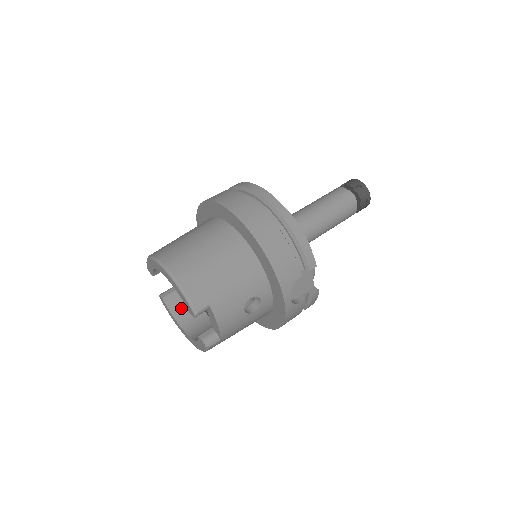
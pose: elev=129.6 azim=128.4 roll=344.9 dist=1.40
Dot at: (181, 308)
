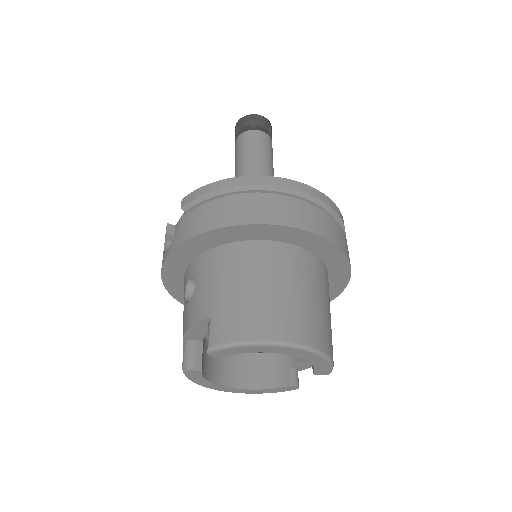
Dot at: (208, 365)
